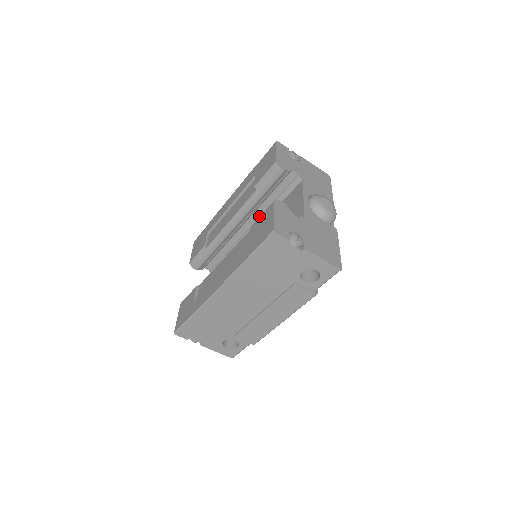
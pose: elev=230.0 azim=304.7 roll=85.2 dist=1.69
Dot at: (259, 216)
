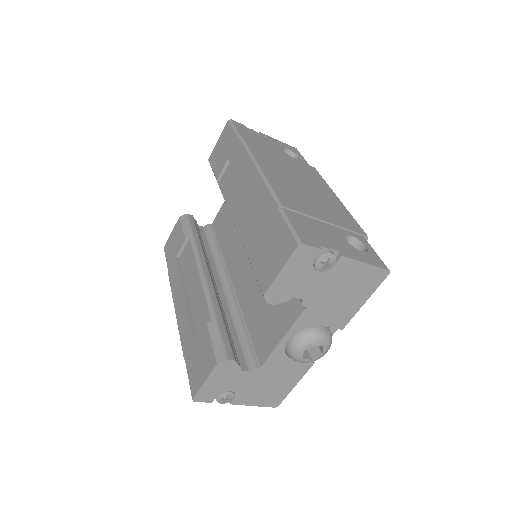
Dot at: occluded
